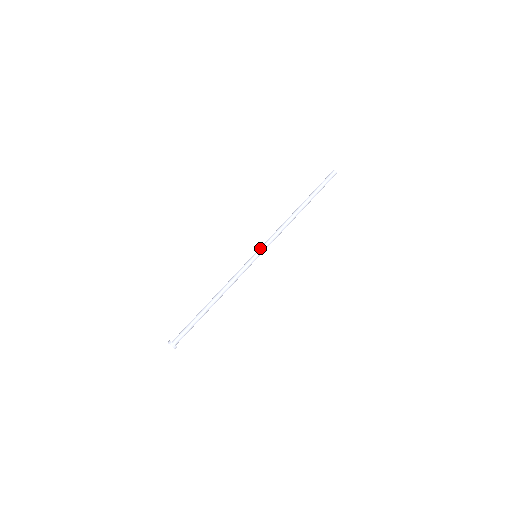
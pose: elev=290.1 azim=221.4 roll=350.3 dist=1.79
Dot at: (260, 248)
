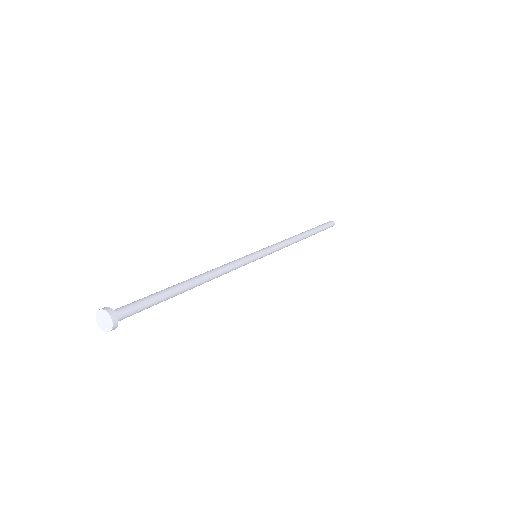
Dot at: occluded
